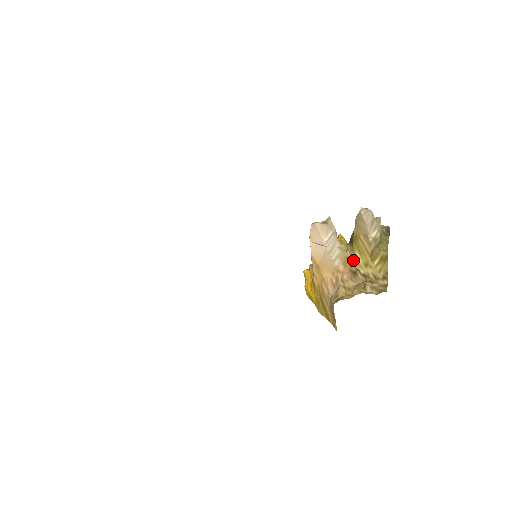
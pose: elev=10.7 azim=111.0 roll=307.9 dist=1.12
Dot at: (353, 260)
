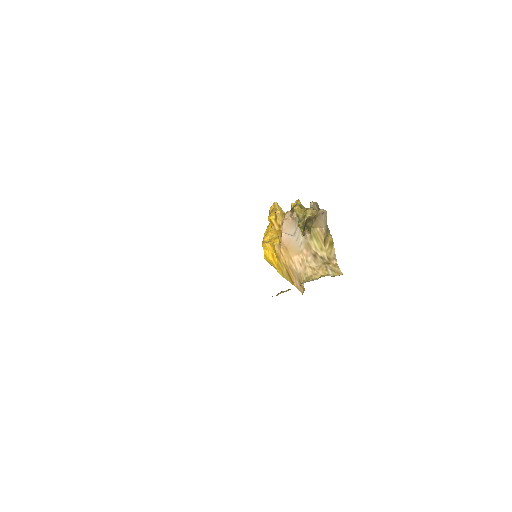
Dot at: (312, 245)
